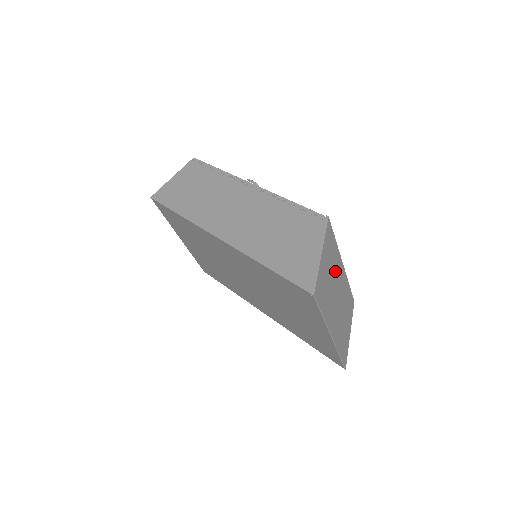
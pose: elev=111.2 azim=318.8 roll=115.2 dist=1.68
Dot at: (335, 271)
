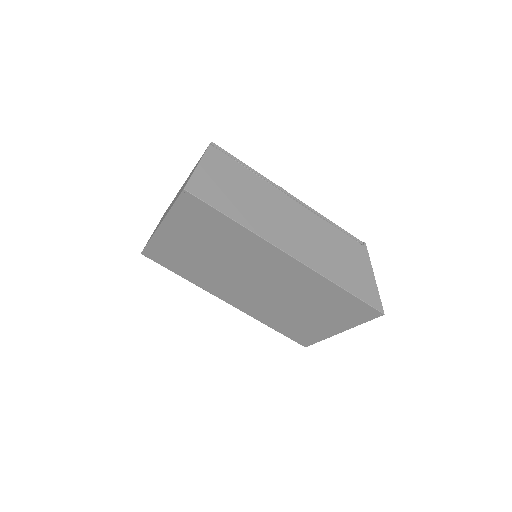
Dot at: occluded
